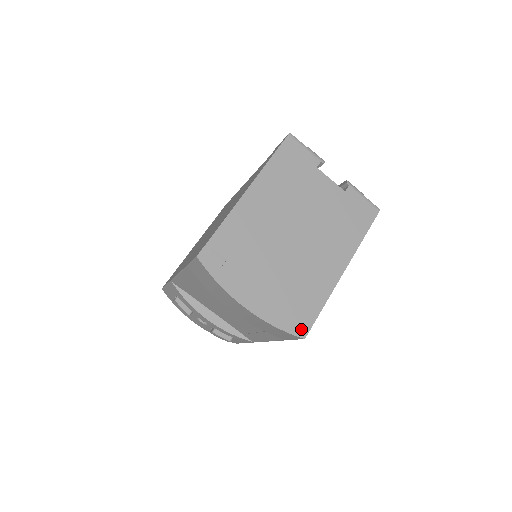
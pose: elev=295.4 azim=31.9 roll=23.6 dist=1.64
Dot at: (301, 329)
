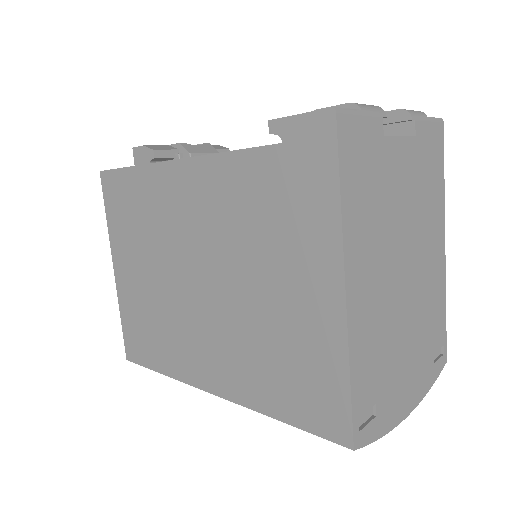
Dot at: (442, 358)
